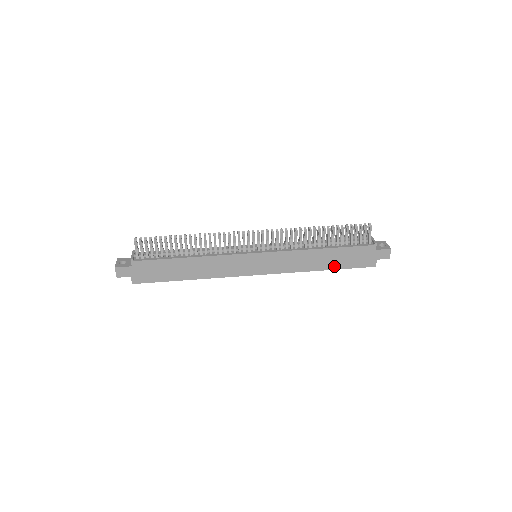
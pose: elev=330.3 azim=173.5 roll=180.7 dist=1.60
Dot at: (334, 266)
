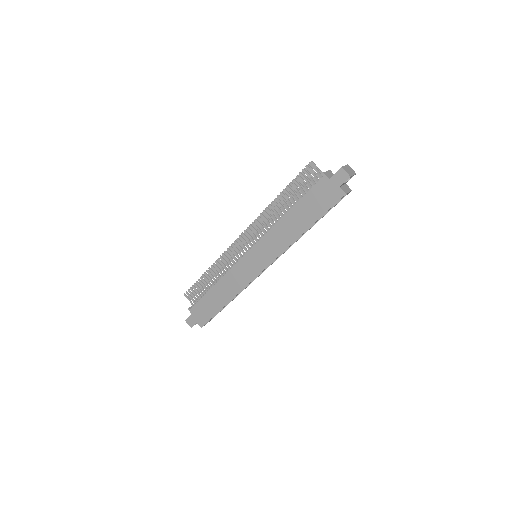
Dot at: (310, 221)
